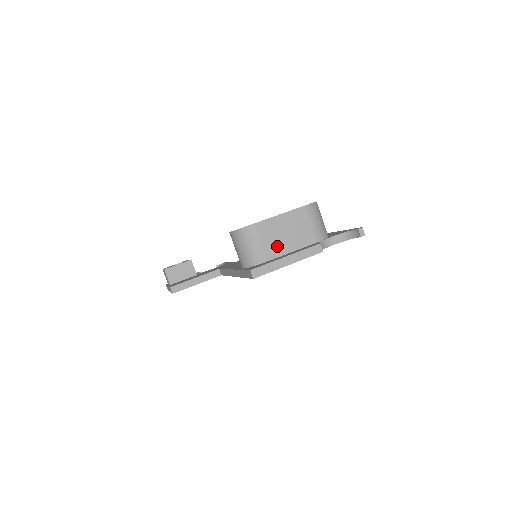
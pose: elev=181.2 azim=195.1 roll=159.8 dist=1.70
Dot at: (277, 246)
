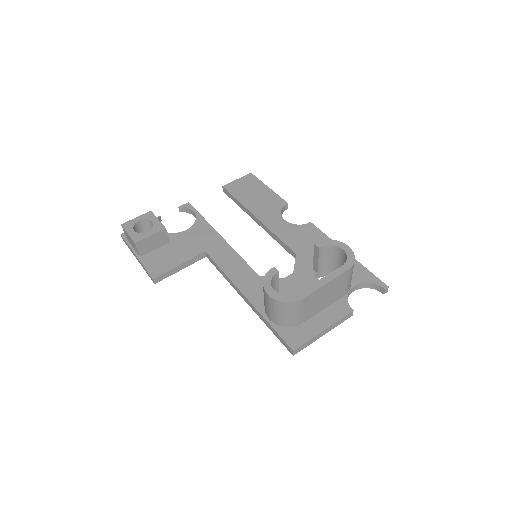
Dot at: (313, 310)
